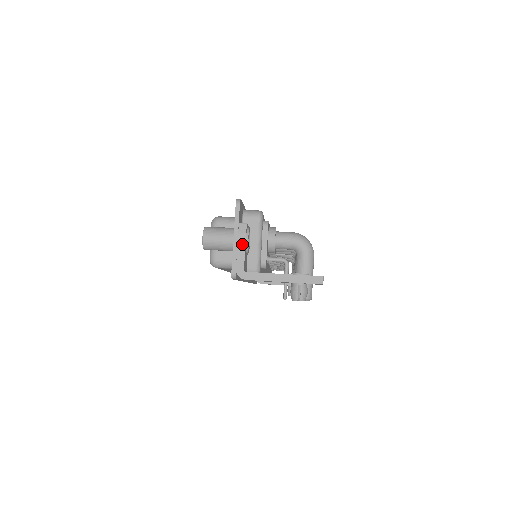
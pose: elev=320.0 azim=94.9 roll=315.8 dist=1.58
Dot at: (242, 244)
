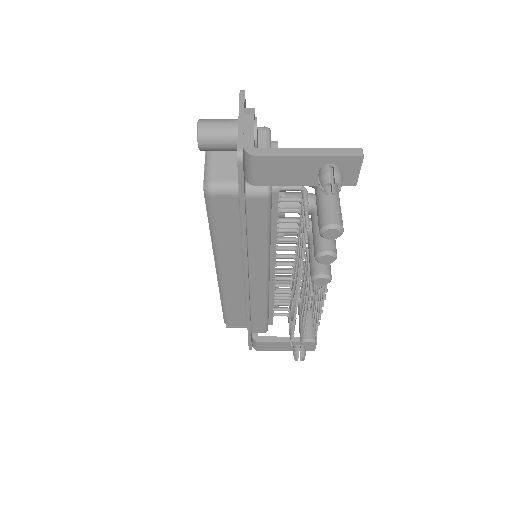
Dot at: (250, 124)
